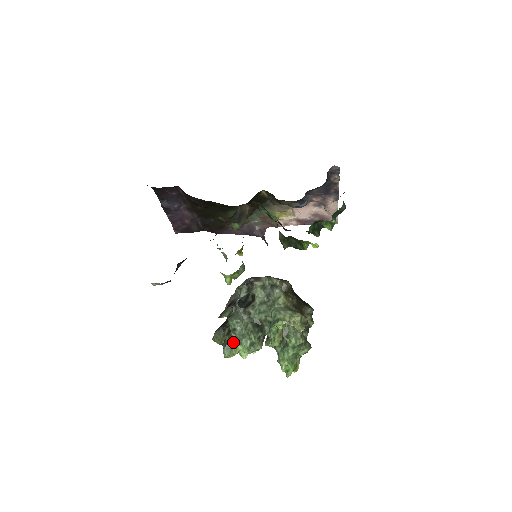
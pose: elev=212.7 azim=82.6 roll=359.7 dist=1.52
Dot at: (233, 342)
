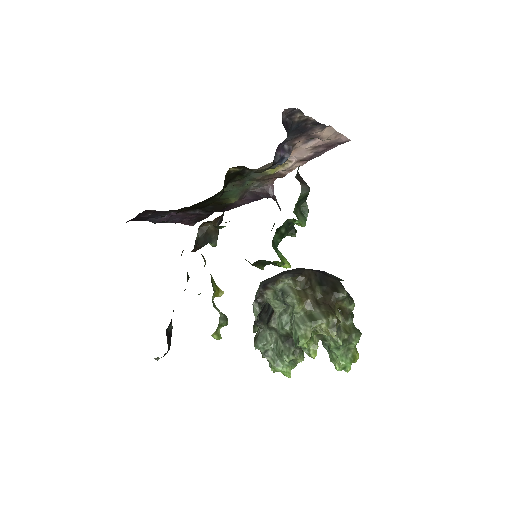
Dot at: occluded
